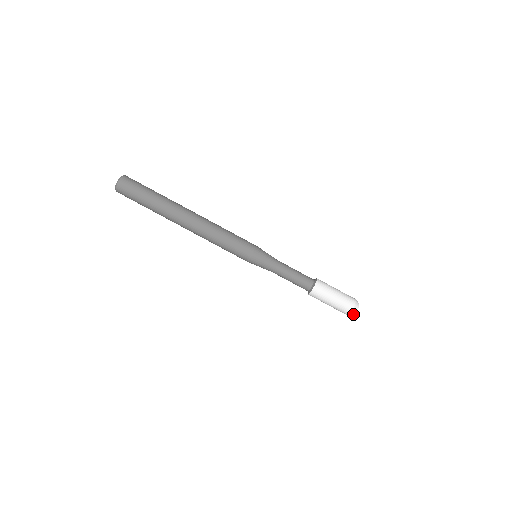
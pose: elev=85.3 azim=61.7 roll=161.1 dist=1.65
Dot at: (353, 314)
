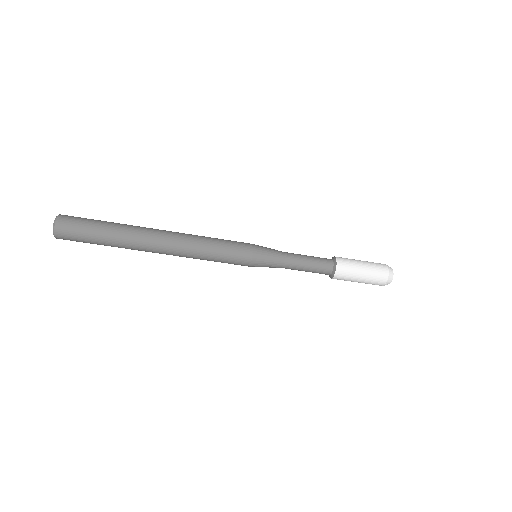
Dot at: occluded
